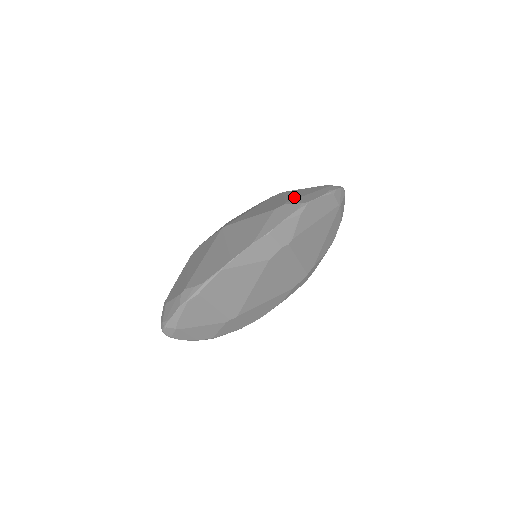
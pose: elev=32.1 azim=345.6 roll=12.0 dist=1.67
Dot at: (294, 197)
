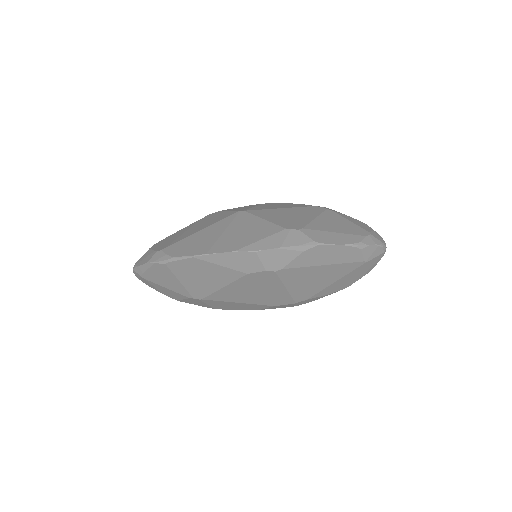
Dot at: (320, 226)
